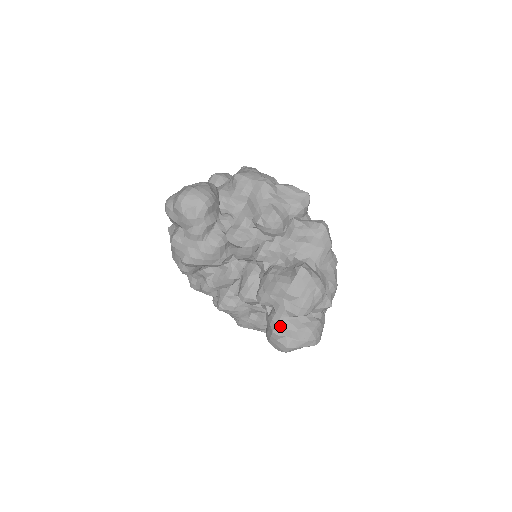
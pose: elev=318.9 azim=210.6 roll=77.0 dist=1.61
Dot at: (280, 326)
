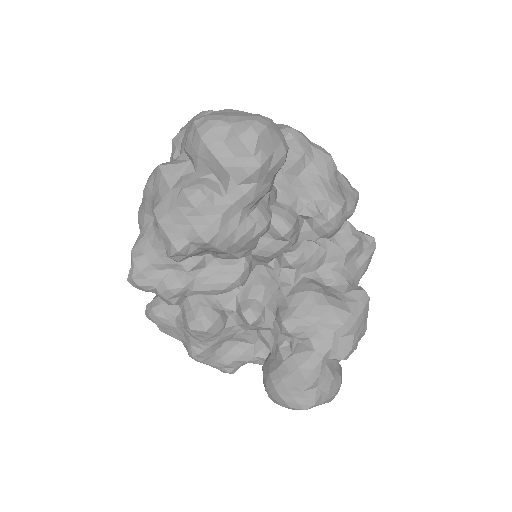
Dot at: (318, 372)
